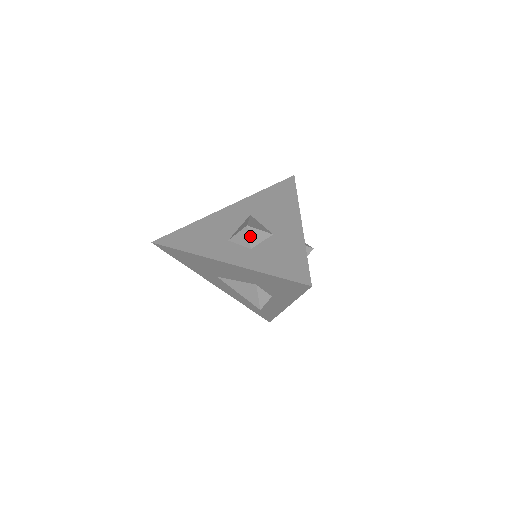
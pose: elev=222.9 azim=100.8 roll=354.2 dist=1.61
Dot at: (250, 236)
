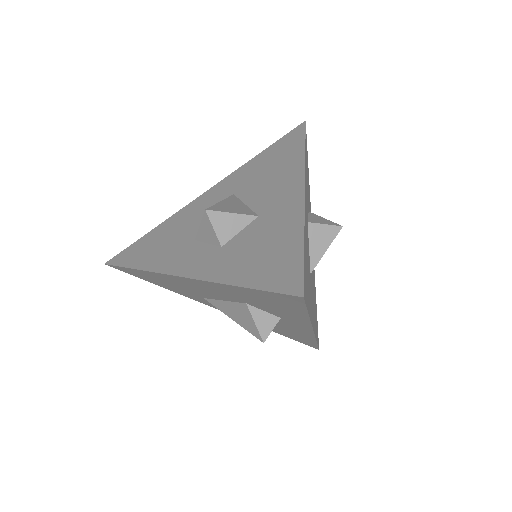
Dot at: (215, 226)
